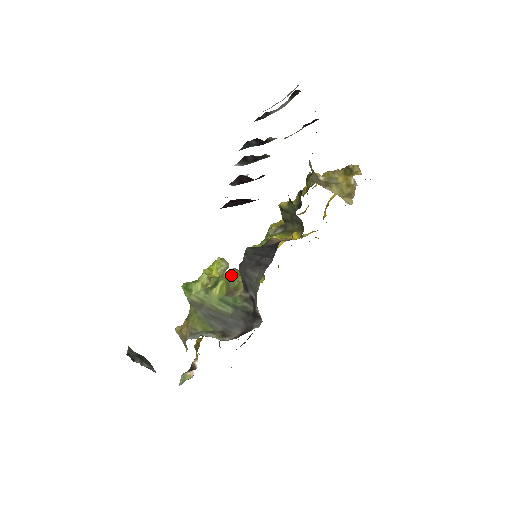
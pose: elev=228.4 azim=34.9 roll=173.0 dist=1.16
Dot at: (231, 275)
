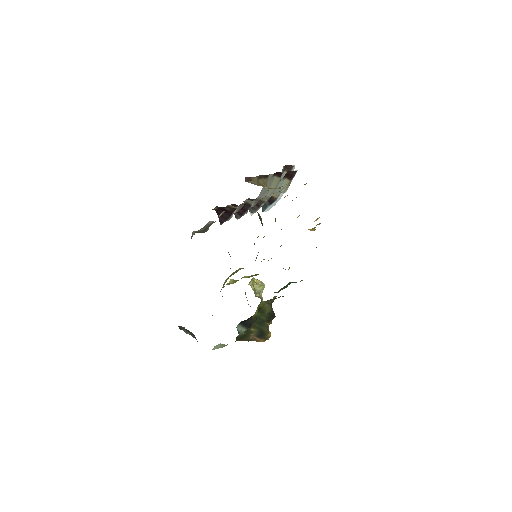
Dot at: occluded
